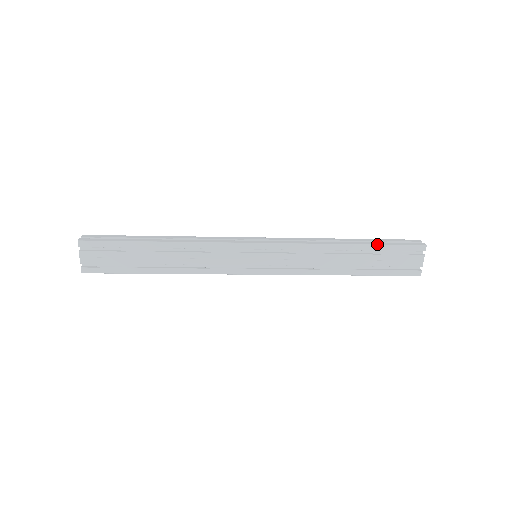
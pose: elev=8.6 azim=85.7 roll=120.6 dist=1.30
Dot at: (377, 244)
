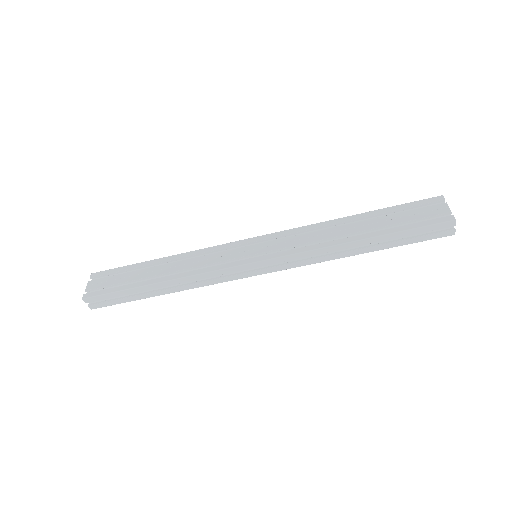
Dot at: (383, 209)
